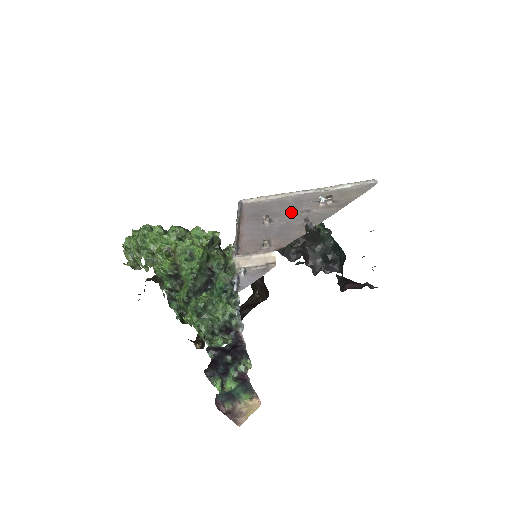
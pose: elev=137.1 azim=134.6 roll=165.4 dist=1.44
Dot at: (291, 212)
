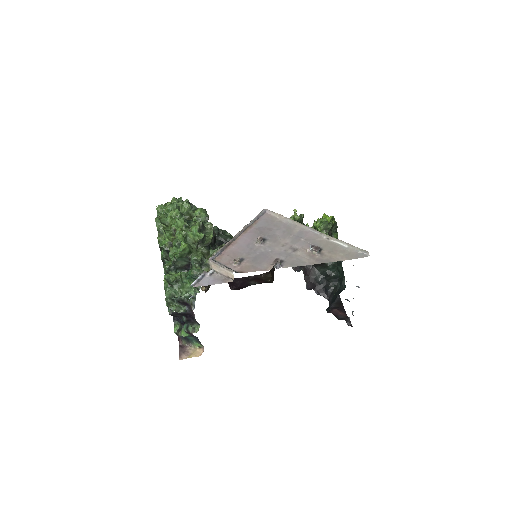
Dot at: (284, 243)
